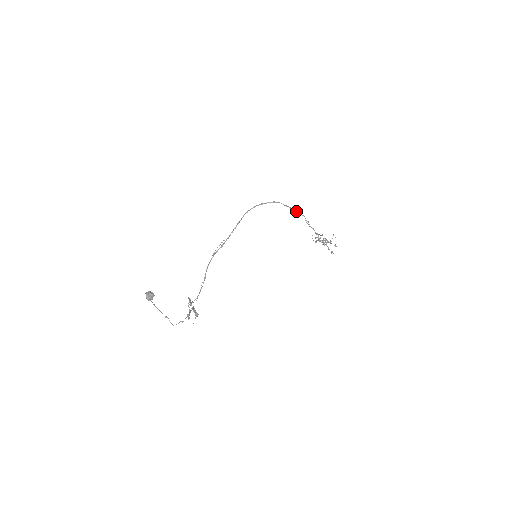
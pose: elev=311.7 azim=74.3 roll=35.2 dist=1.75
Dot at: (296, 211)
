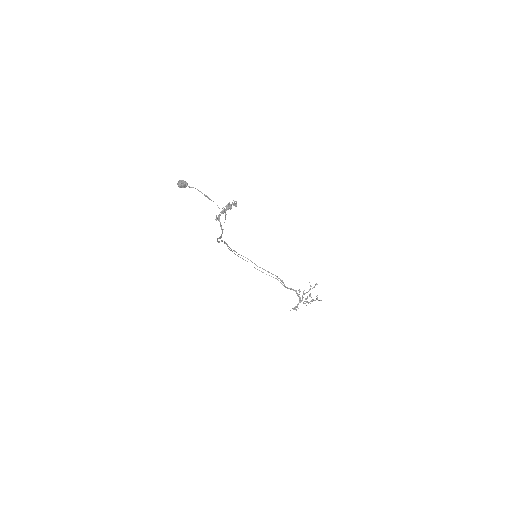
Dot at: occluded
